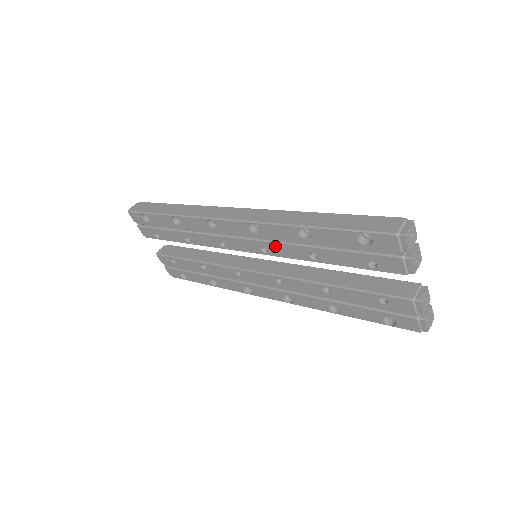
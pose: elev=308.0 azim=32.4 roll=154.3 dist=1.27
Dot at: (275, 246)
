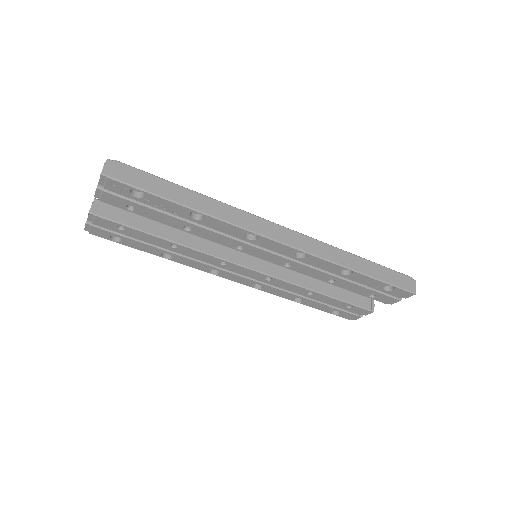
Dot at: (304, 267)
